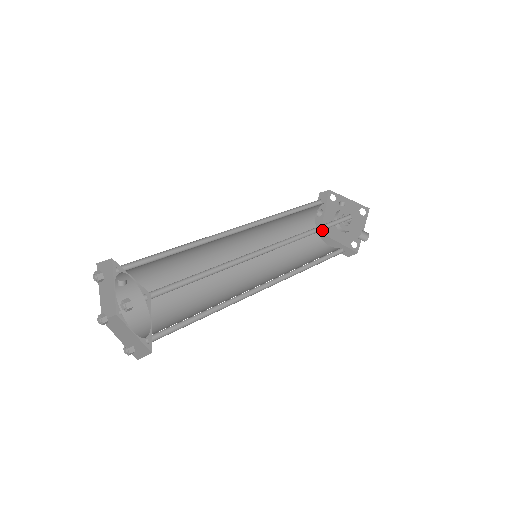
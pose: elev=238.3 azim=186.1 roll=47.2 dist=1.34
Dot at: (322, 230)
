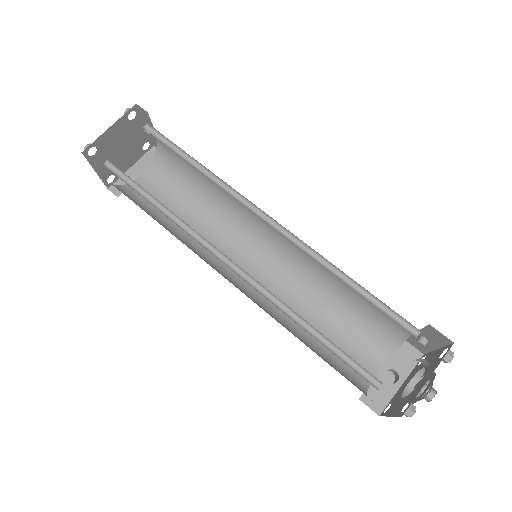
Dot at: (383, 411)
